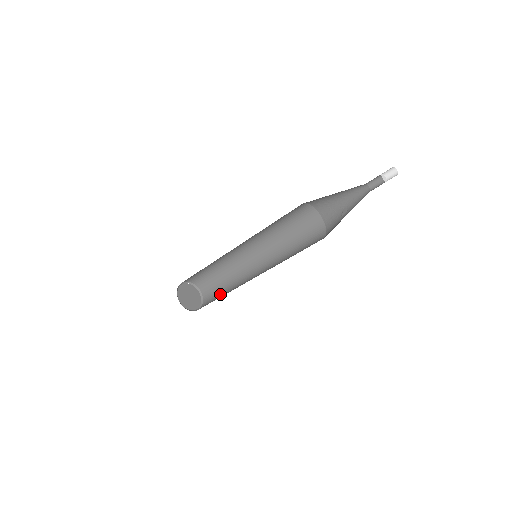
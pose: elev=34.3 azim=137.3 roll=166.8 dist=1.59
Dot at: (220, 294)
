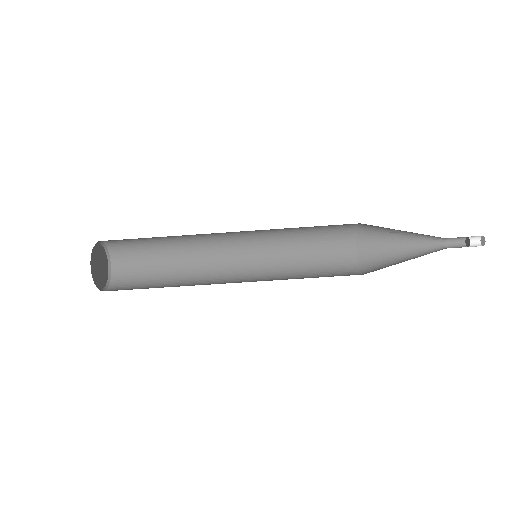
Dot at: occluded
